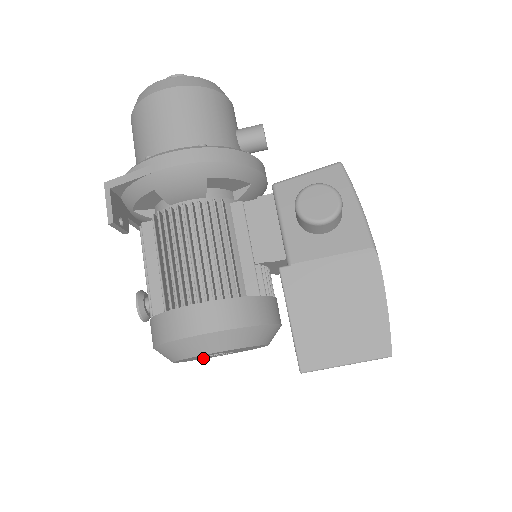
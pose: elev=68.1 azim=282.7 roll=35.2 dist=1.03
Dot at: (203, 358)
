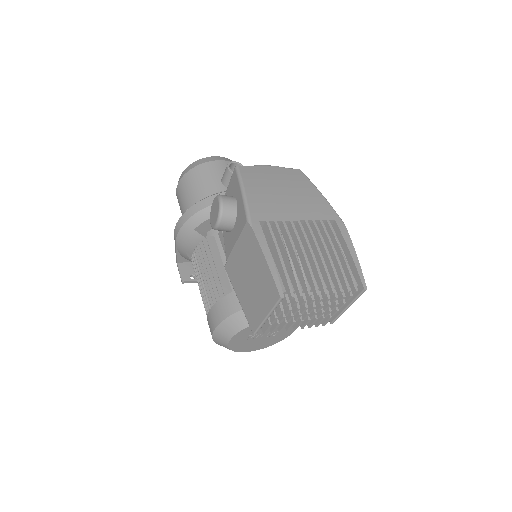
Dot at: (274, 341)
